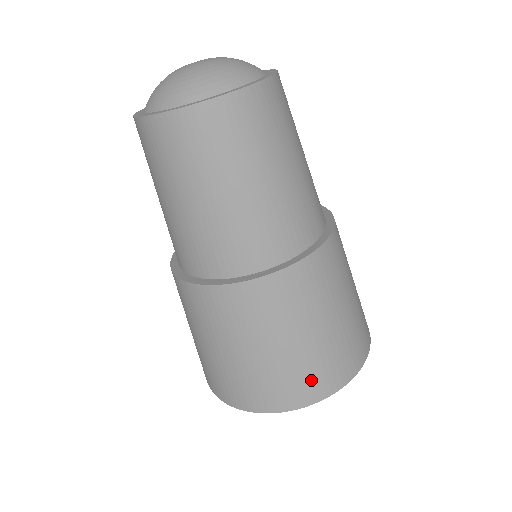
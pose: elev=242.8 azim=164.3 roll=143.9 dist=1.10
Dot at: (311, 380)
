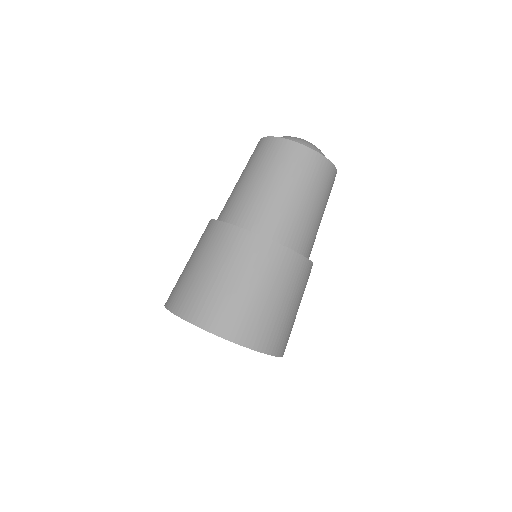
Dot at: (194, 302)
